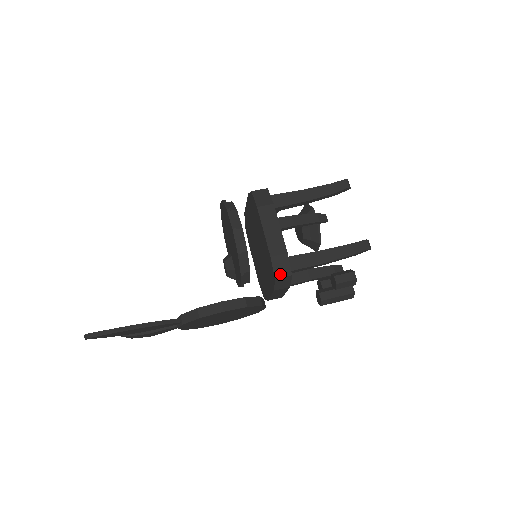
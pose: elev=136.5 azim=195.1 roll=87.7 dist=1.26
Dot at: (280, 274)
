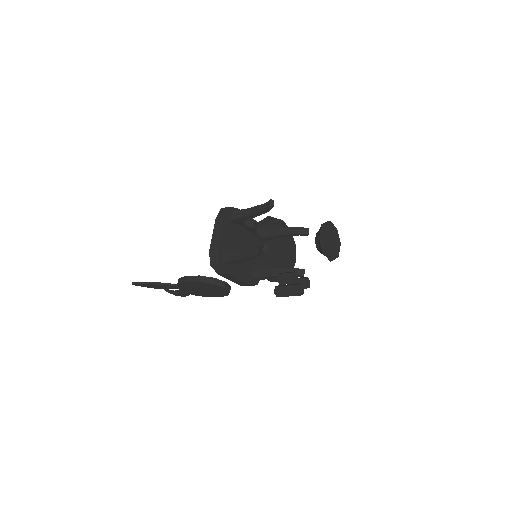
Dot at: (213, 262)
